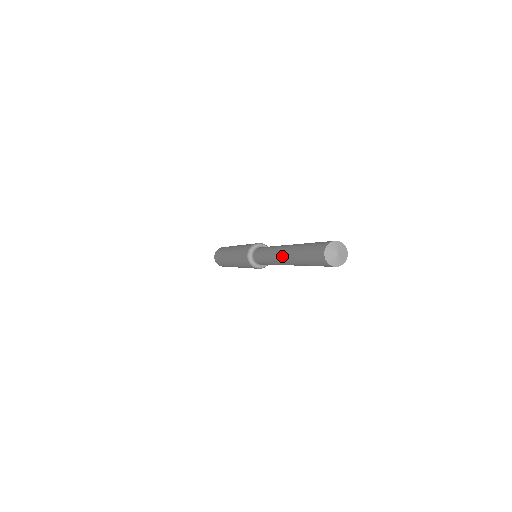
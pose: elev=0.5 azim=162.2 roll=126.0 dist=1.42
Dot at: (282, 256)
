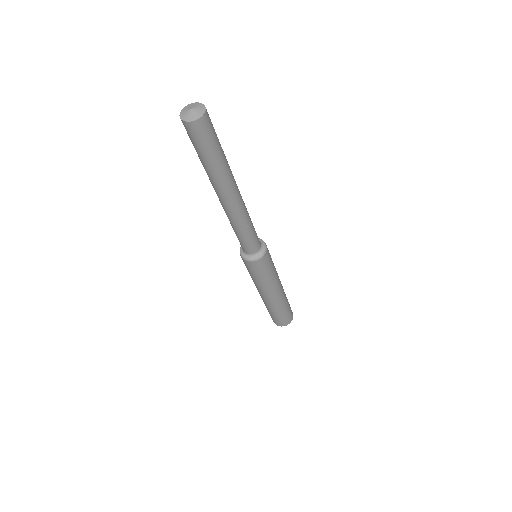
Dot at: occluded
